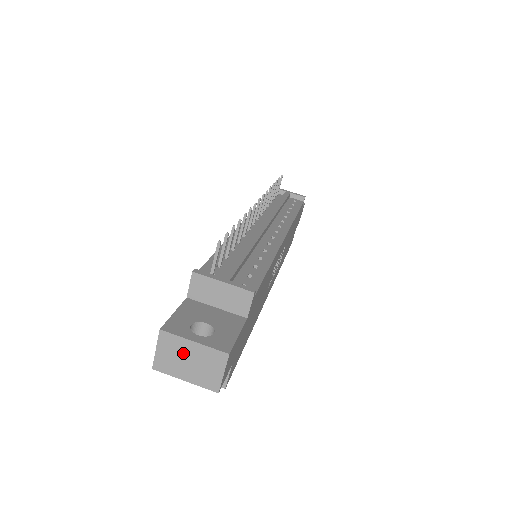
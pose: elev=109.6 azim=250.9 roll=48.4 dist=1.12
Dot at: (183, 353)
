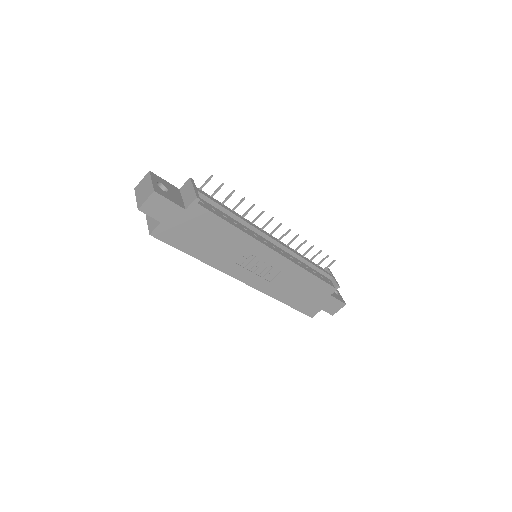
Dot at: (146, 185)
